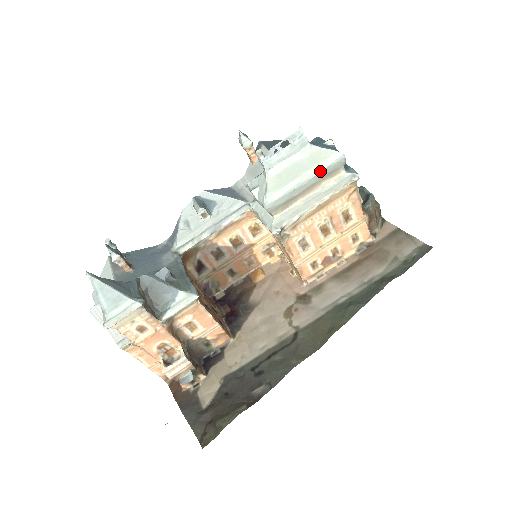
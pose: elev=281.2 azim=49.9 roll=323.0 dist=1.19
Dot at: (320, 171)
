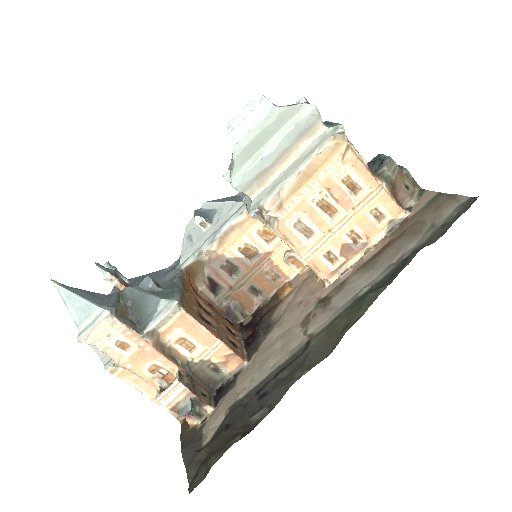
Dot at: (289, 131)
